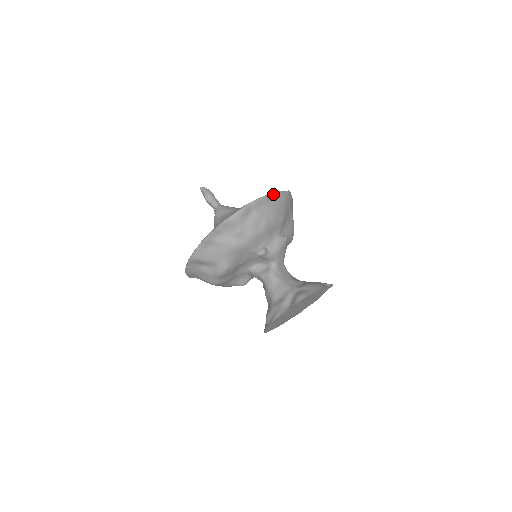
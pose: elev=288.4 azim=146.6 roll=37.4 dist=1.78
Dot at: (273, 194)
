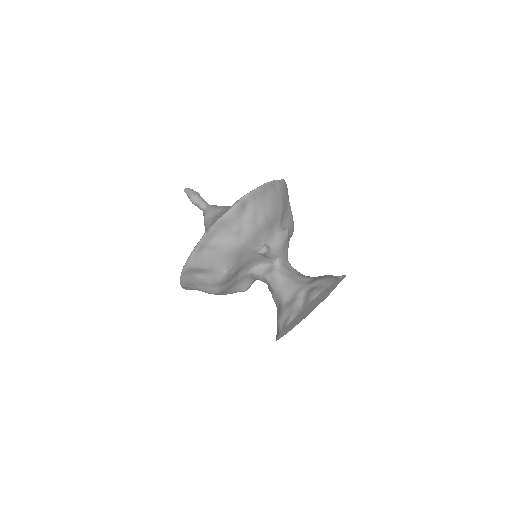
Dot at: (268, 184)
